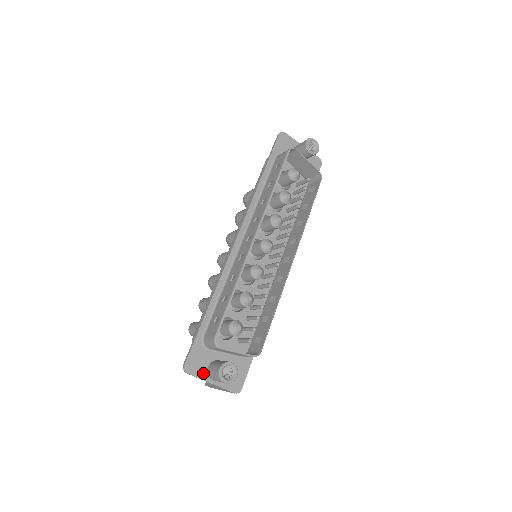
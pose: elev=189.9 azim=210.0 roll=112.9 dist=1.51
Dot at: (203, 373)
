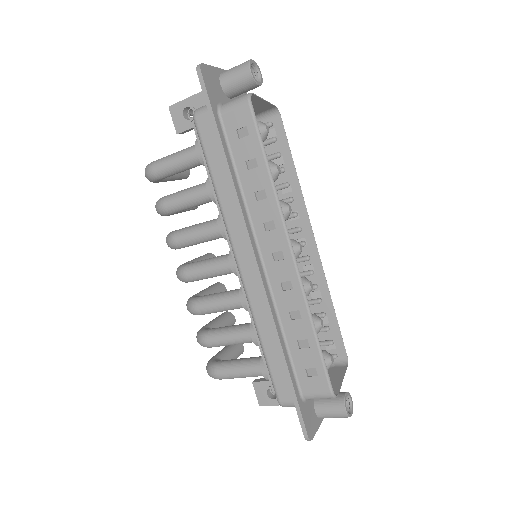
Dot at: (316, 422)
